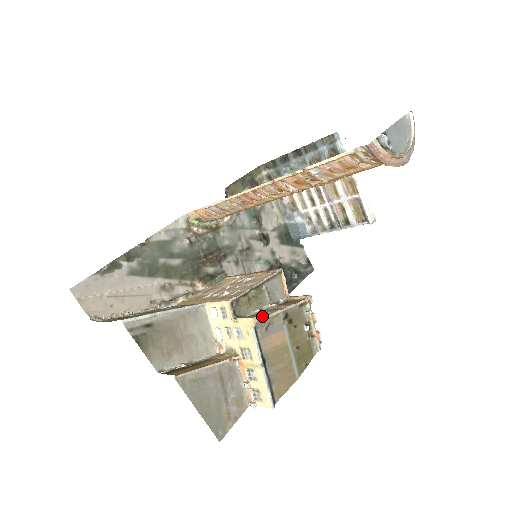
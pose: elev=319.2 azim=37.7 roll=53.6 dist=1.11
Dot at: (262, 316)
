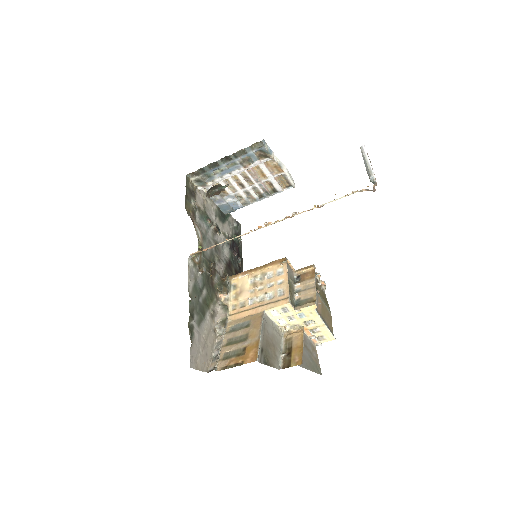
Dot at: (312, 298)
